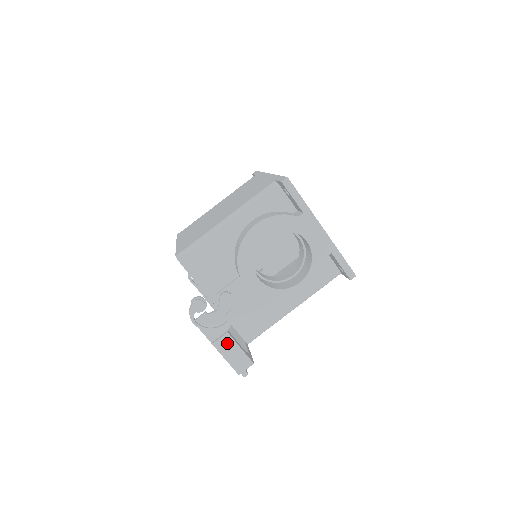
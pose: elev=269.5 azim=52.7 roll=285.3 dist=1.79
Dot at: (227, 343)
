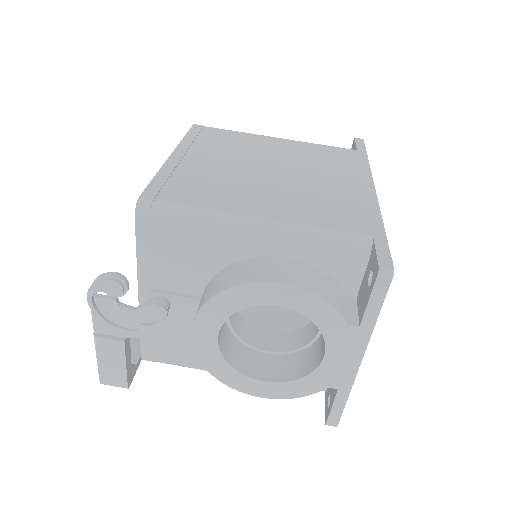
Dot at: (113, 350)
